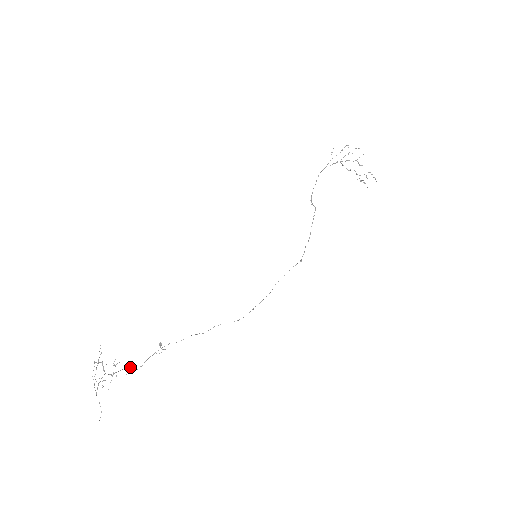
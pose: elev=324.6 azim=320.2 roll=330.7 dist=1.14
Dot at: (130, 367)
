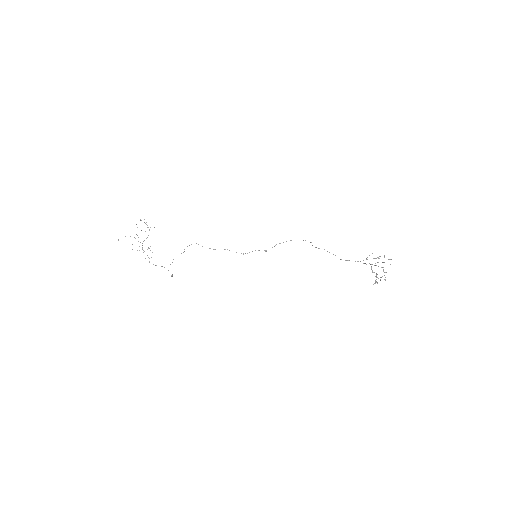
Dot at: occluded
